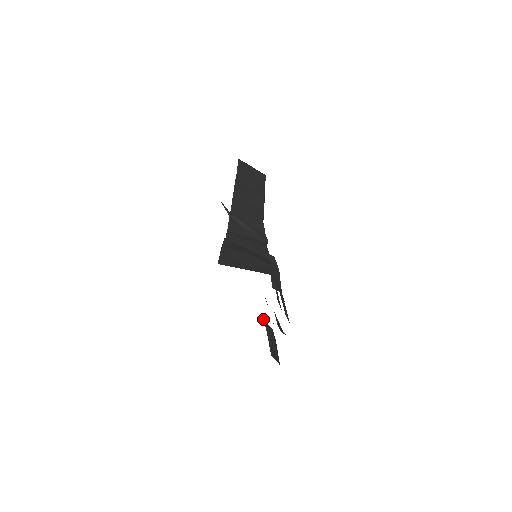
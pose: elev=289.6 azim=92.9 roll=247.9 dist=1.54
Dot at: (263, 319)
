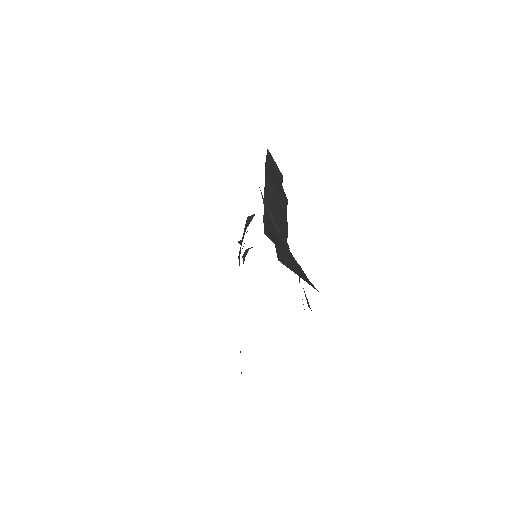
Dot at: occluded
